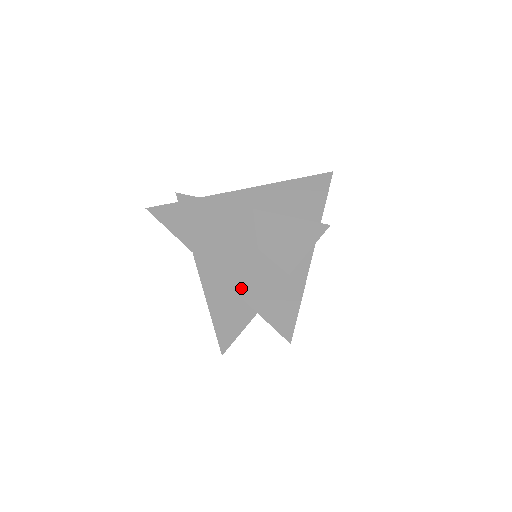
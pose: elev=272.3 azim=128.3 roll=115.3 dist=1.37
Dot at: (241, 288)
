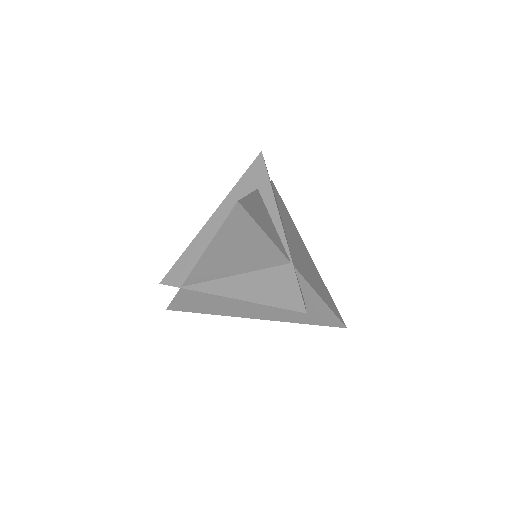
Dot at: (283, 319)
